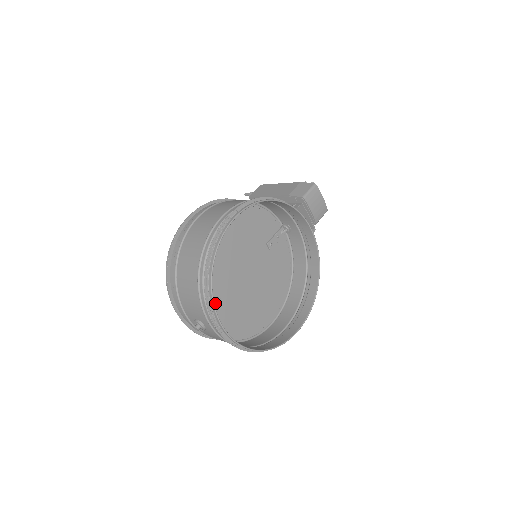
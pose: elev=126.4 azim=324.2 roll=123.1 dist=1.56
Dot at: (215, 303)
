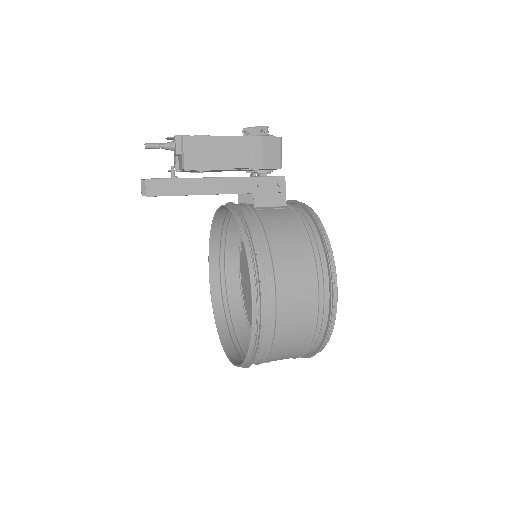
Dot at: occluded
